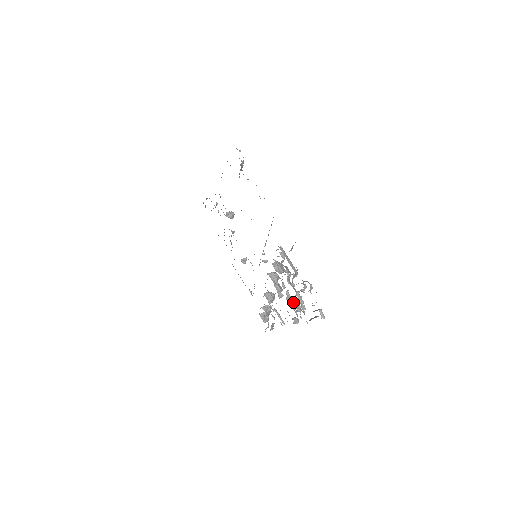
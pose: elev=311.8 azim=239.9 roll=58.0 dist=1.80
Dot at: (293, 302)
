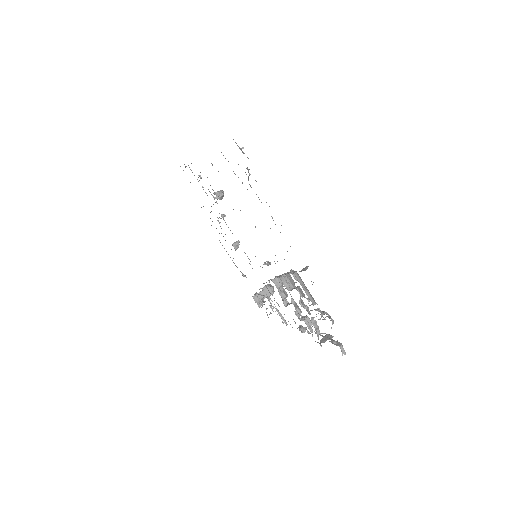
Dot at: (304, 321)
